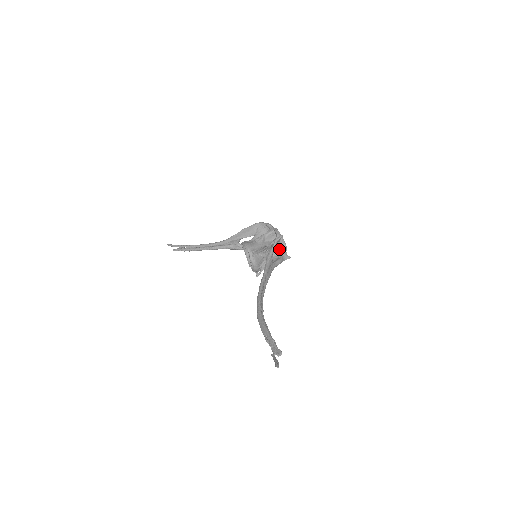
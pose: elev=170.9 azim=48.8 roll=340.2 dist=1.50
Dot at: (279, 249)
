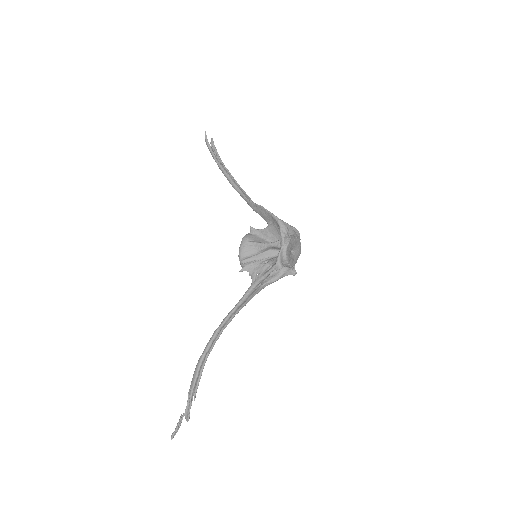
Dot at: occluded
